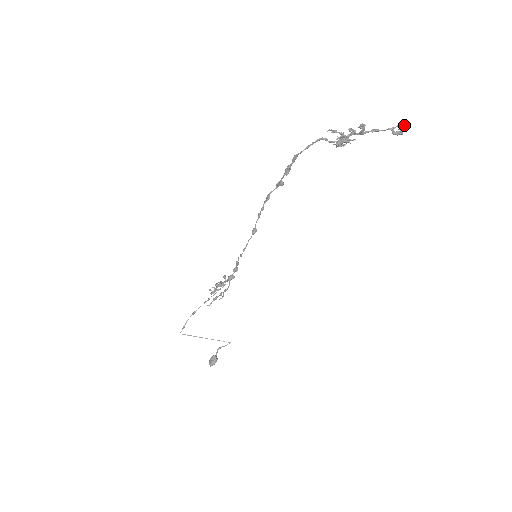
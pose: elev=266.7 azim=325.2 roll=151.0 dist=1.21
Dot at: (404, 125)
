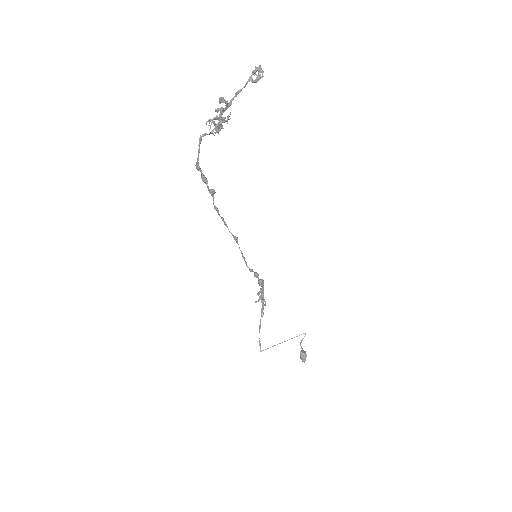
Dot at: (258, 67)
